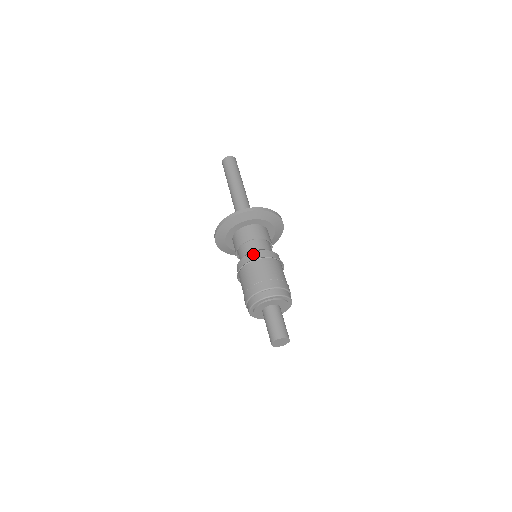
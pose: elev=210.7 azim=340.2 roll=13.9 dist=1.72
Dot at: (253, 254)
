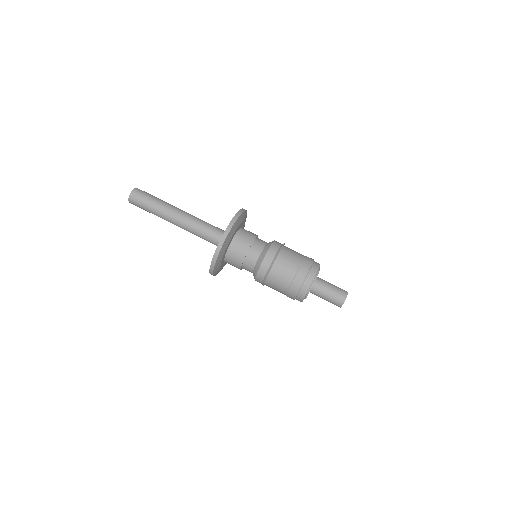
Dot at: (262, 268)
